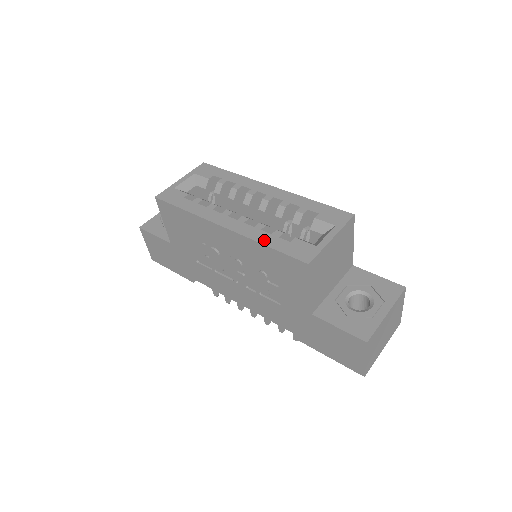
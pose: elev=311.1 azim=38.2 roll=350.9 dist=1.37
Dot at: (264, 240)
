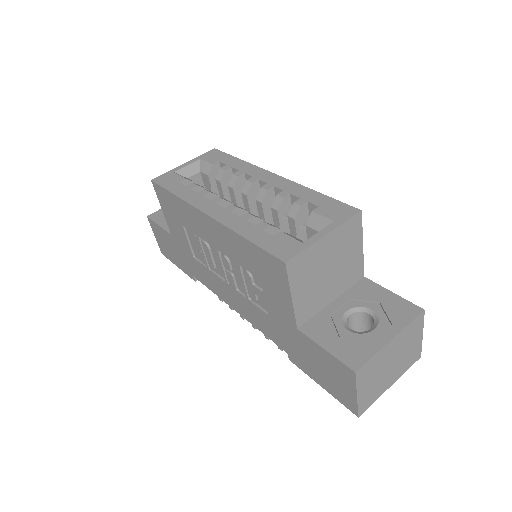
Dot at: (245, 231)
